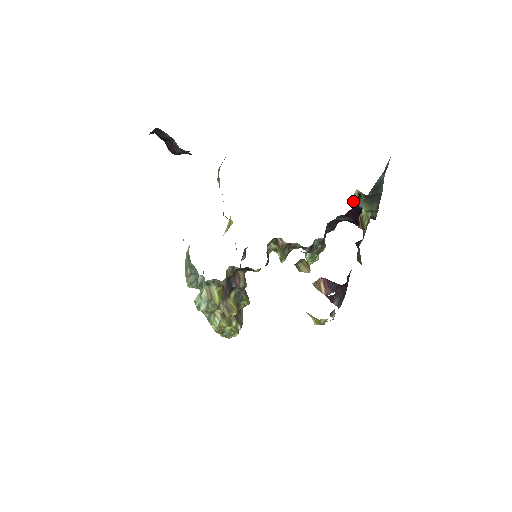
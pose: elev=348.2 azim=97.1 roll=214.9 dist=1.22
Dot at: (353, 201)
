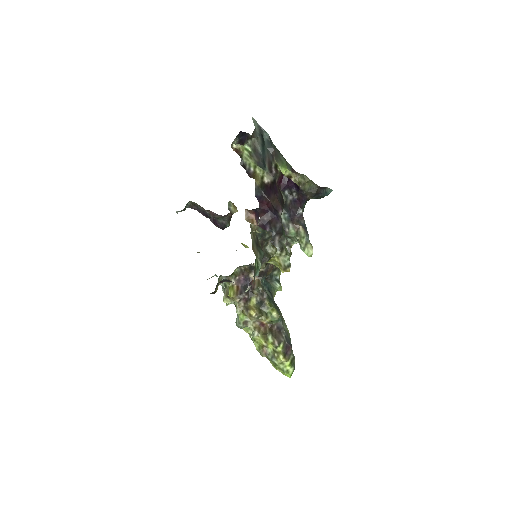
Dot at: occluded
